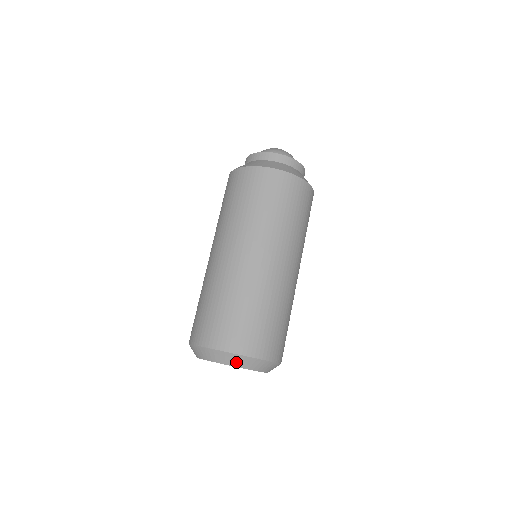
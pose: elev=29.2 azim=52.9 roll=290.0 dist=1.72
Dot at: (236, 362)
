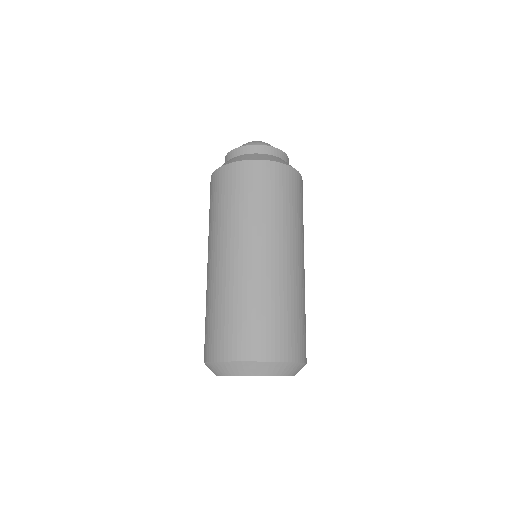
Dot at: (233, 370)
